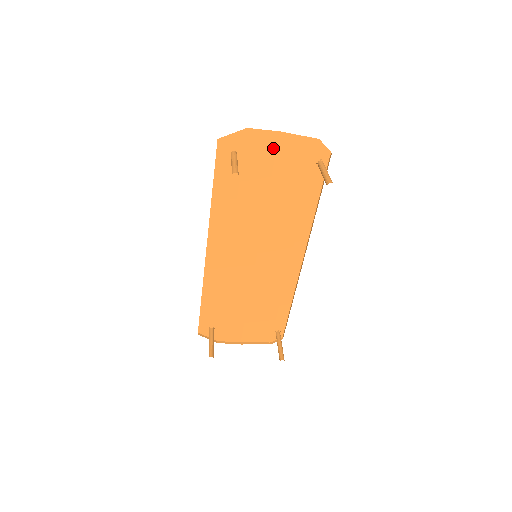
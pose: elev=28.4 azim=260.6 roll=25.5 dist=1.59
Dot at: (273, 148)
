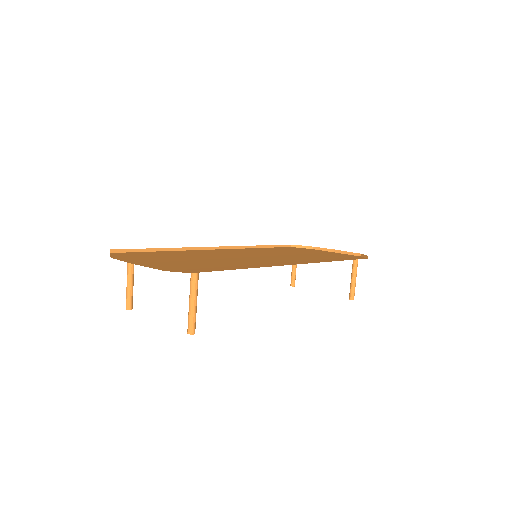
Dot at: occluded
